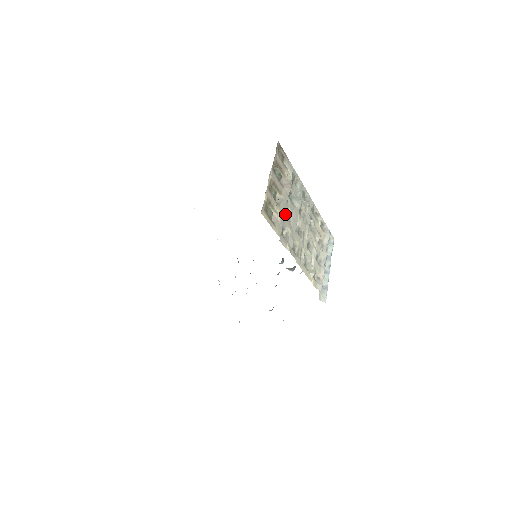
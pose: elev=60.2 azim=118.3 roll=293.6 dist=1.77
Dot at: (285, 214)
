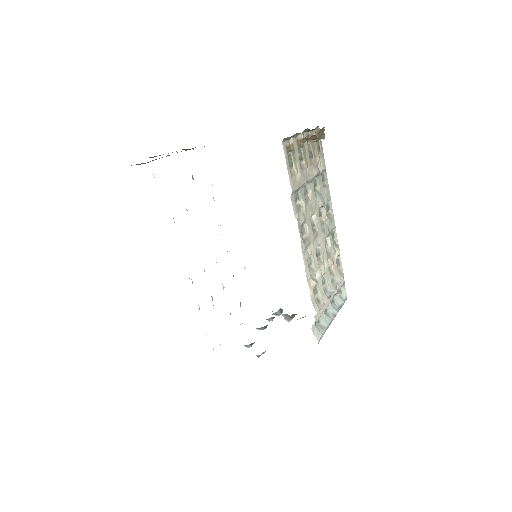
Dot at: (304, 191)
